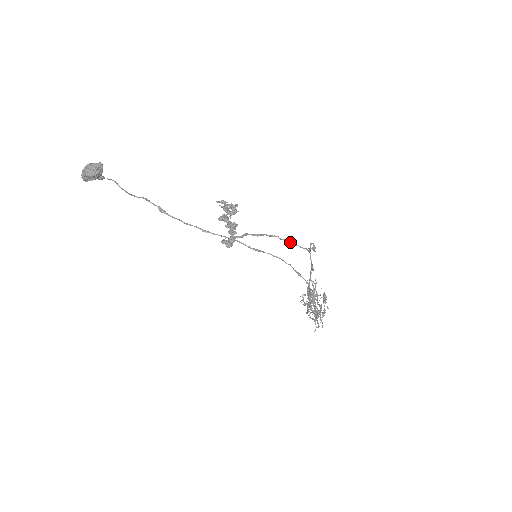
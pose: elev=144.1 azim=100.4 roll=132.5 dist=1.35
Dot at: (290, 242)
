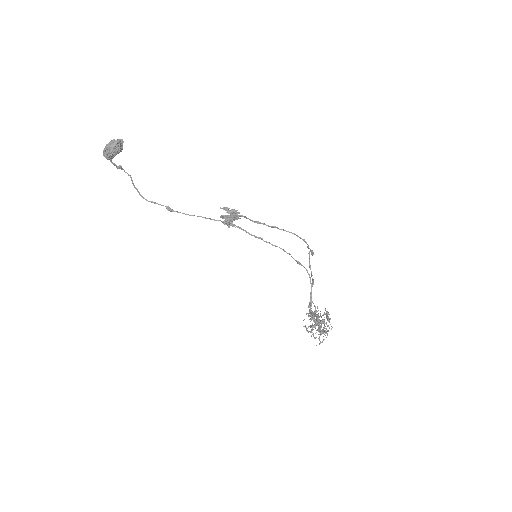
Dot at: (288, 231)
